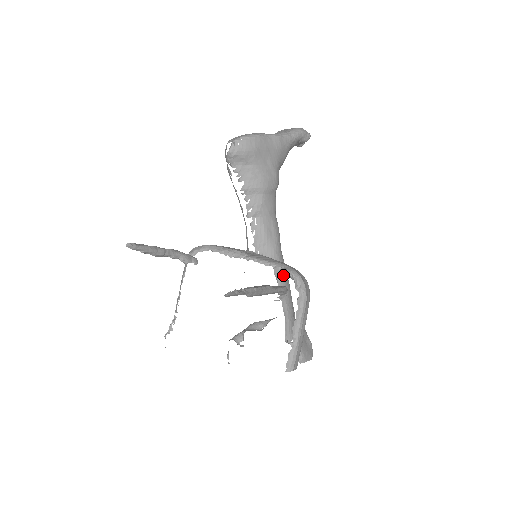
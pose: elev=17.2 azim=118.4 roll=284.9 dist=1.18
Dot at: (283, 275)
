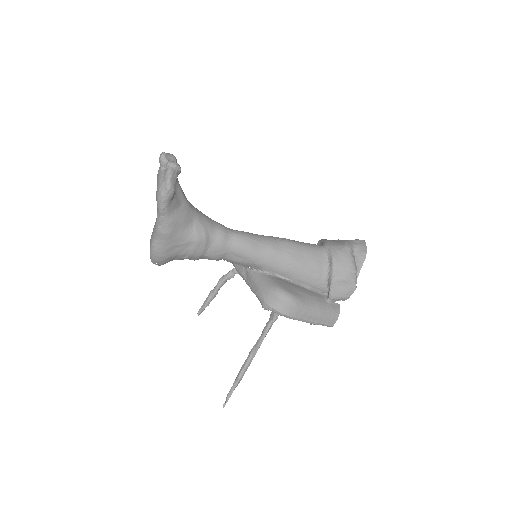
Dot at: (279, 267)
